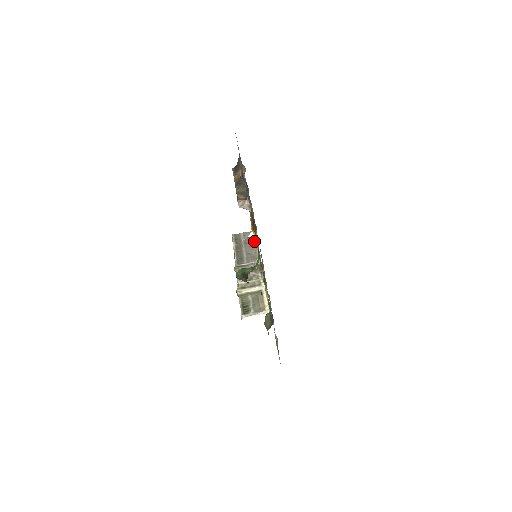
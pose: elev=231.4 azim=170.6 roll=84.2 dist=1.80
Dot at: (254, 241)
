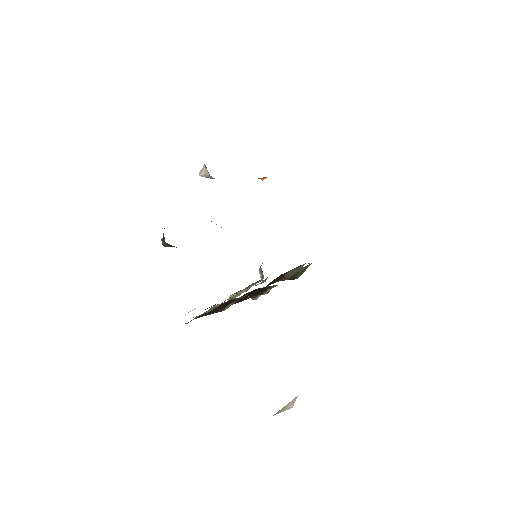
Dot at: occluded
